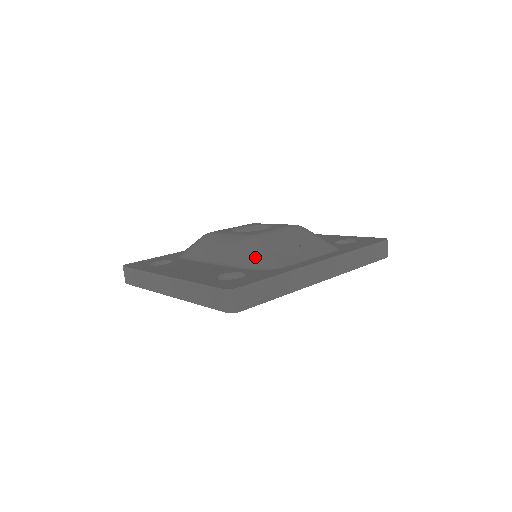
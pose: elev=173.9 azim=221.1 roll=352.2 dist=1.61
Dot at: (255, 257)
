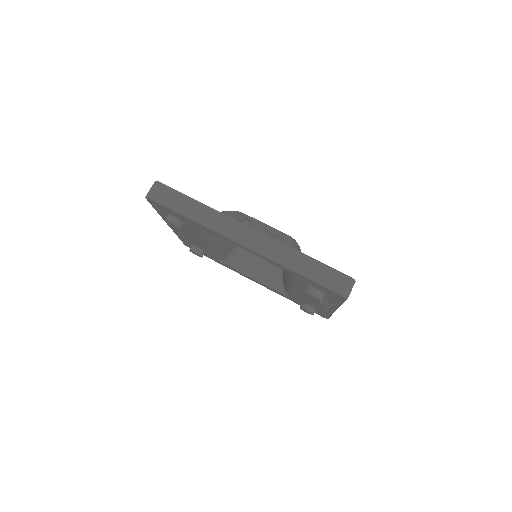
Dot at: occluded
